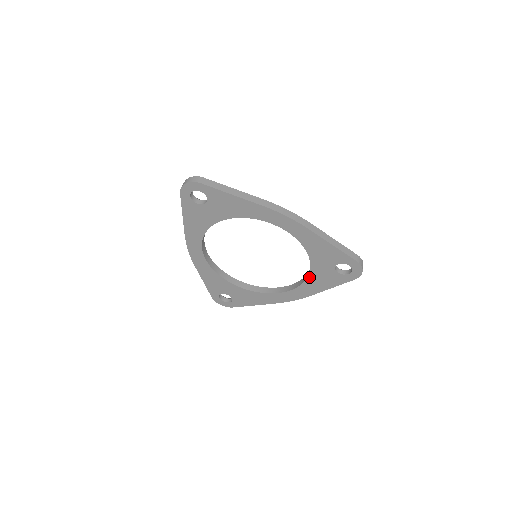
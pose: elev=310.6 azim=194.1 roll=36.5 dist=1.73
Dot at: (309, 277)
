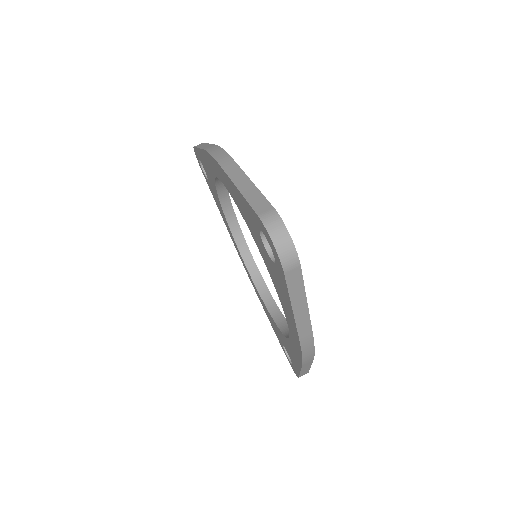
Dot at: (267, 308)
